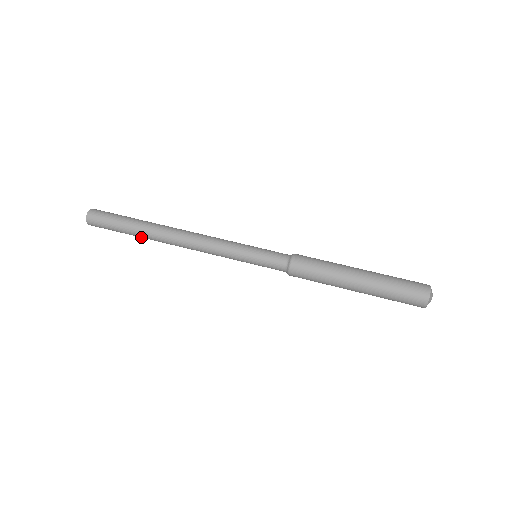
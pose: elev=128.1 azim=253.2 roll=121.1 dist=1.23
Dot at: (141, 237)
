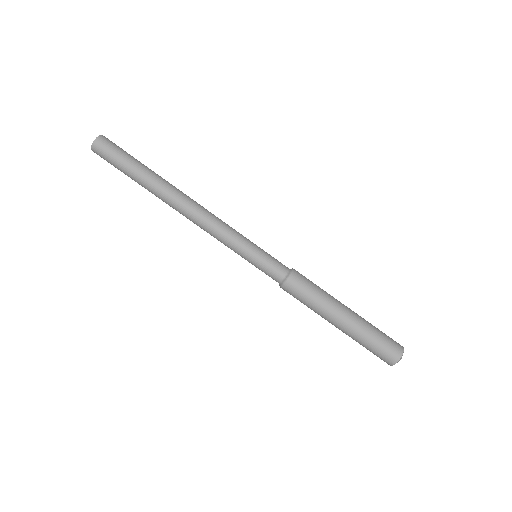
Dot at: occluded
